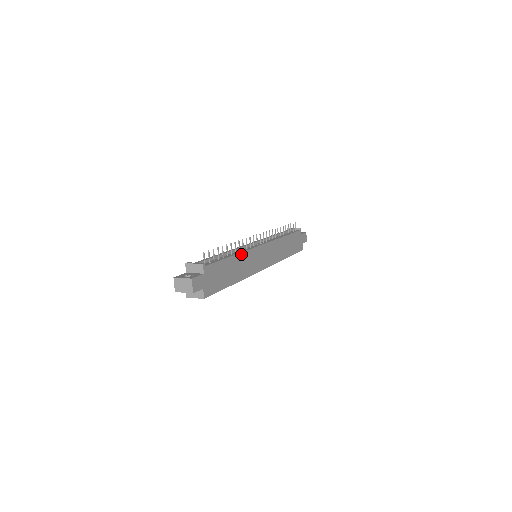
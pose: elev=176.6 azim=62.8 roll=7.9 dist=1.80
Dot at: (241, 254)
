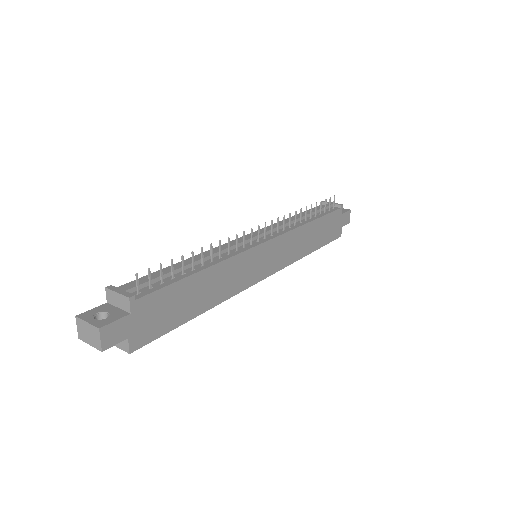
Dot at: (220, 264)
